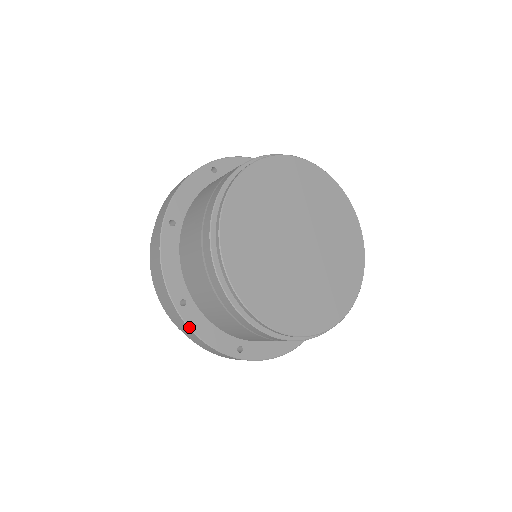
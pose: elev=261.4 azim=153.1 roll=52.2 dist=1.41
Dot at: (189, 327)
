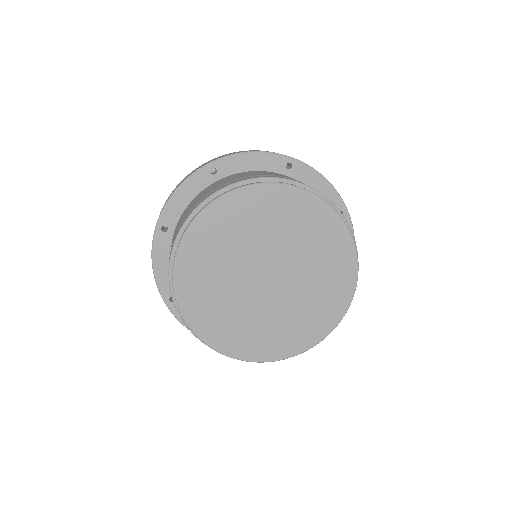
Dot at: (178, 319)
